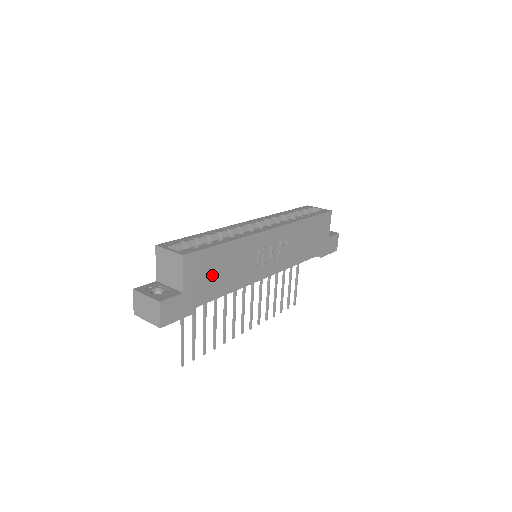
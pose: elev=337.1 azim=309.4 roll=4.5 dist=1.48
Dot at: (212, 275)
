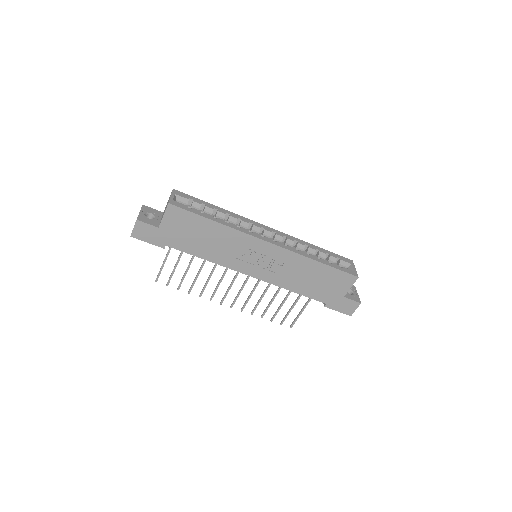
Dot at: (190, 234)
